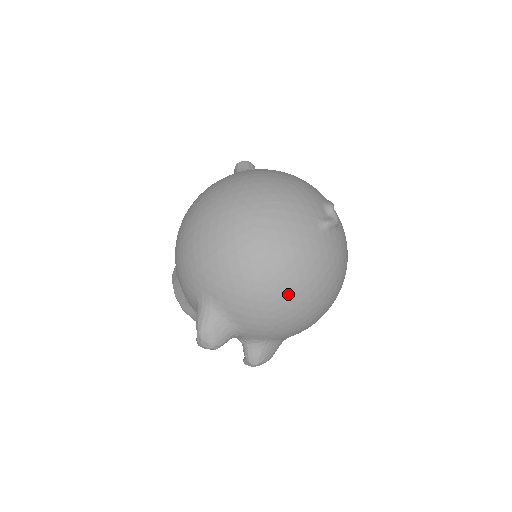
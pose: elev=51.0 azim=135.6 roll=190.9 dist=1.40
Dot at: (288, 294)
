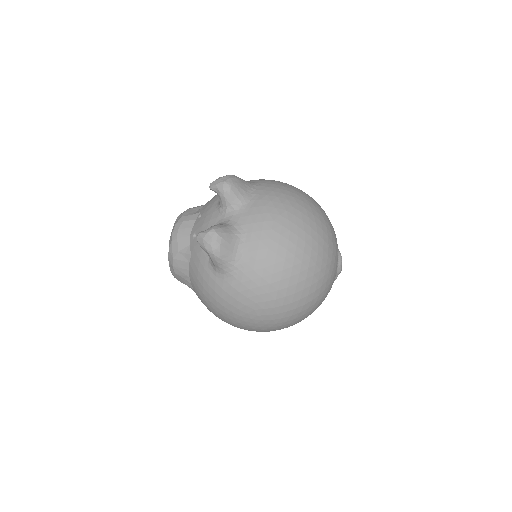
Dot at: (305, 217)
